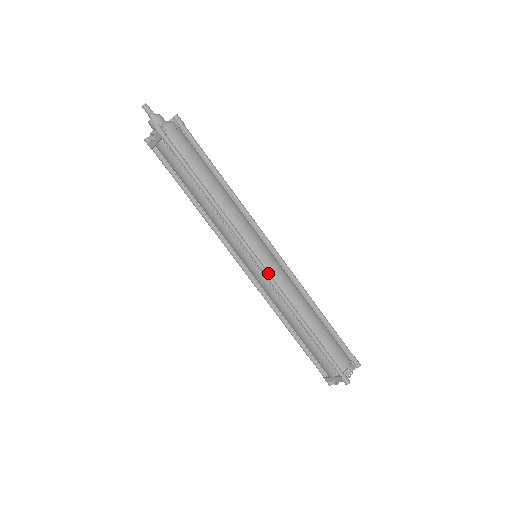
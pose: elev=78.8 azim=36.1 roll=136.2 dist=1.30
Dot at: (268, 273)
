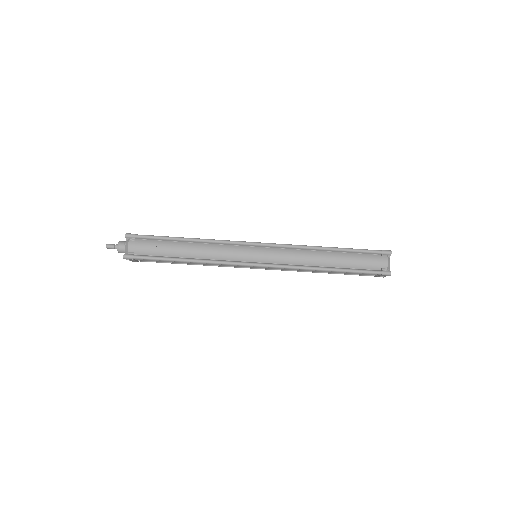
Dot at: (271, 265)
